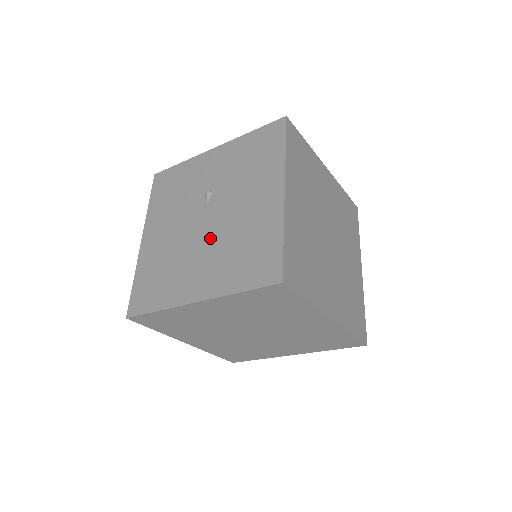
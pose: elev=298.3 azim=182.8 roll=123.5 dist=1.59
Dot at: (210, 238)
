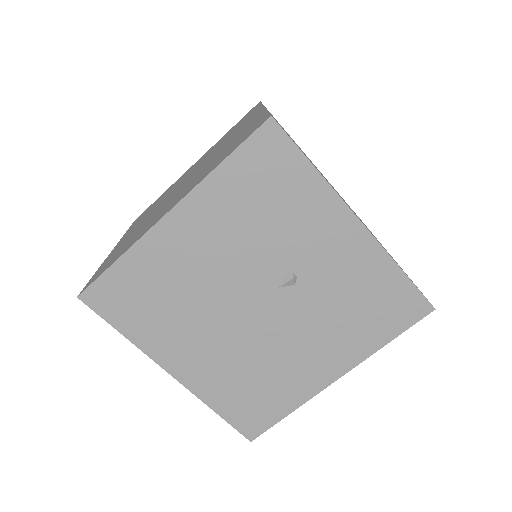
Dot at: (241, 334)
